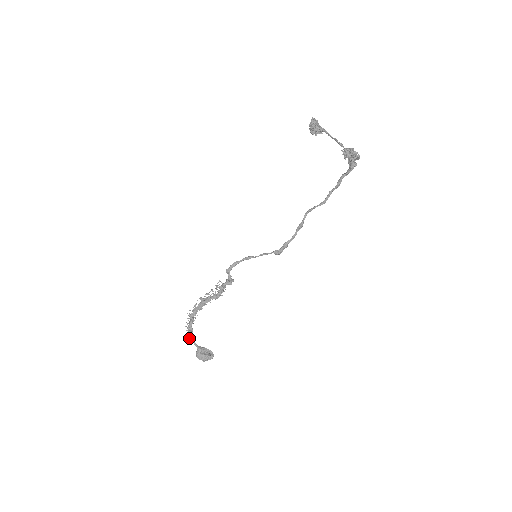
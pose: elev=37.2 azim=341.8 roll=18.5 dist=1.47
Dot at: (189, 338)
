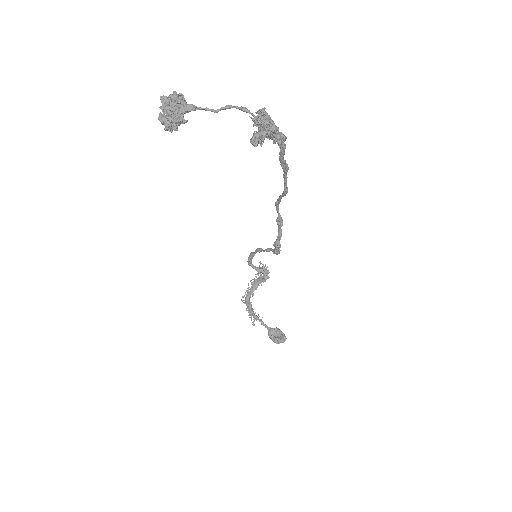
Dot at: (252, 324)
